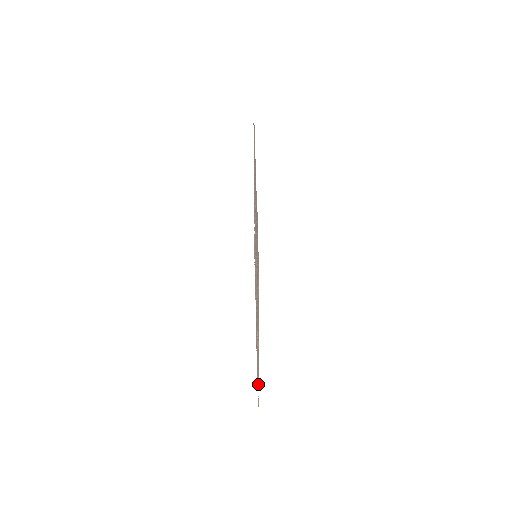
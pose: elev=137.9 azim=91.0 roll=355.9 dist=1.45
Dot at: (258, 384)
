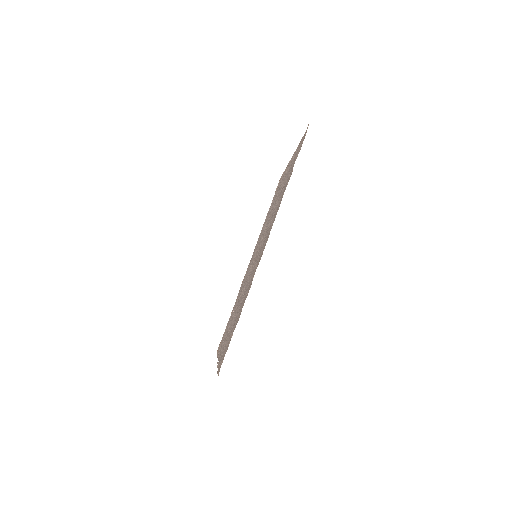
Dot at: (220, 347)
